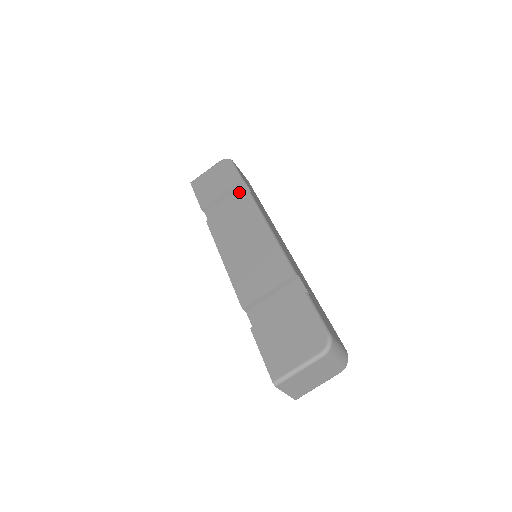
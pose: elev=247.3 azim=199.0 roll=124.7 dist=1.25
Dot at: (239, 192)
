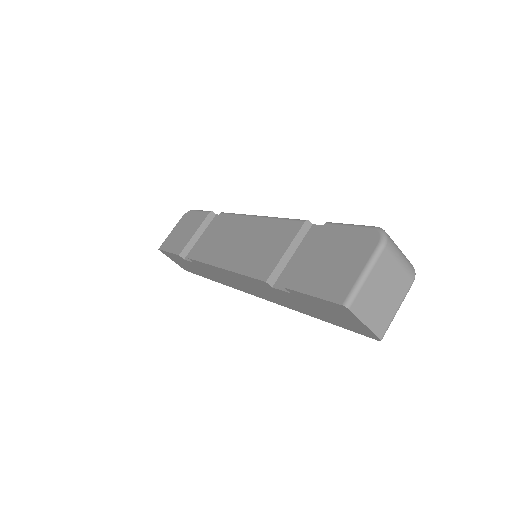
Dot at: (212, 223)
